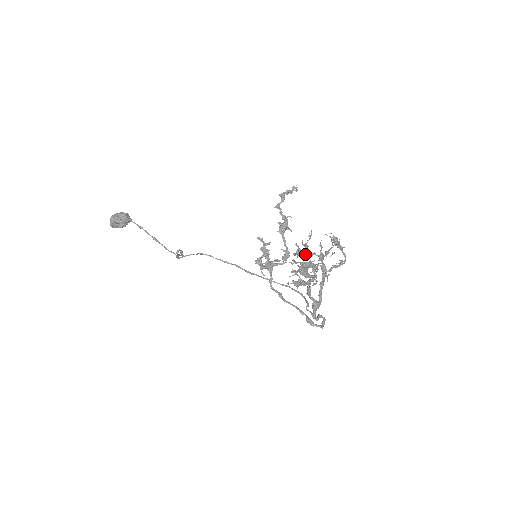
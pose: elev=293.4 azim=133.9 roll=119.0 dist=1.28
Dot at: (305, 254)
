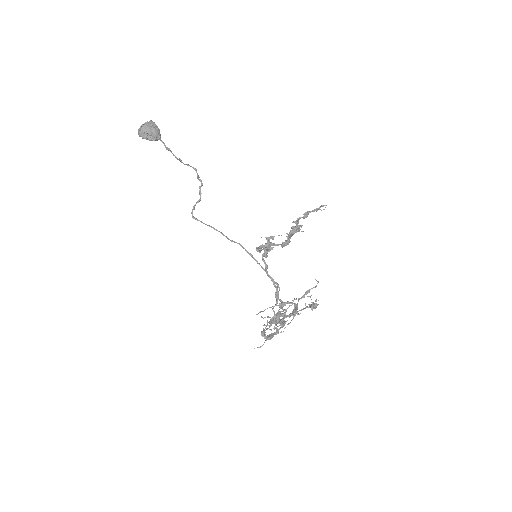
Dot at: occluded
